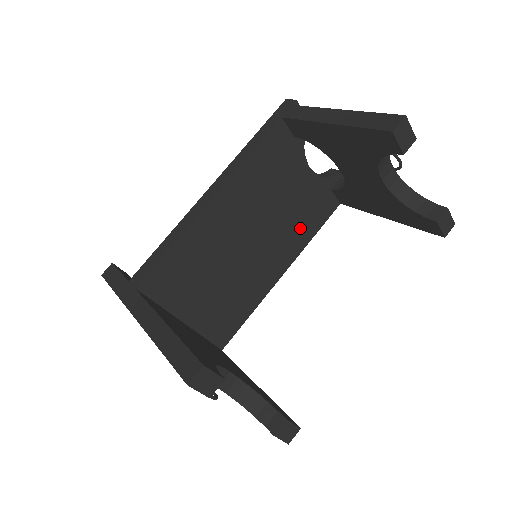
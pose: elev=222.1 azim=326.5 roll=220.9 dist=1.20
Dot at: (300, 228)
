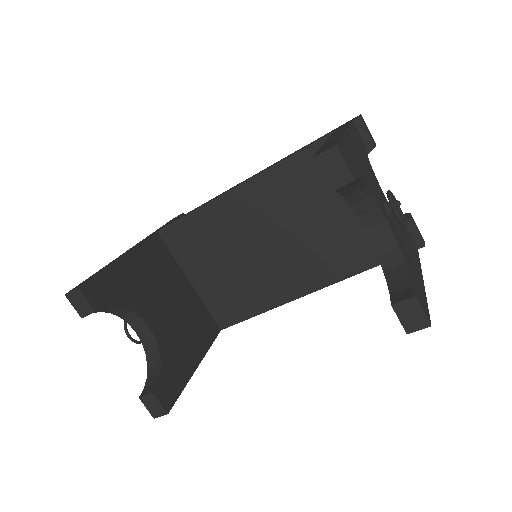
Dot at: (335, 258)
